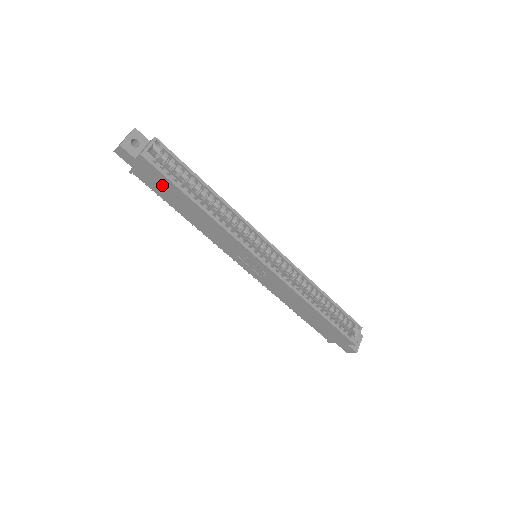
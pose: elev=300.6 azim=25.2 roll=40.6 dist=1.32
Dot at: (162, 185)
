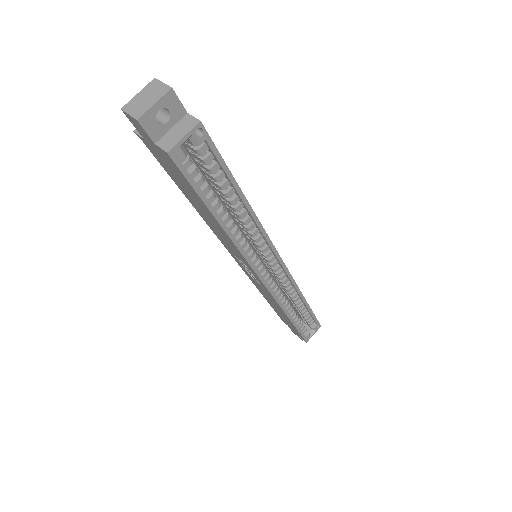
Dot at: (180, 179)
